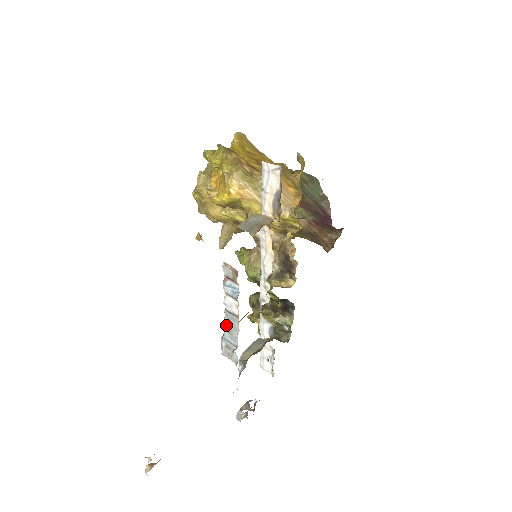
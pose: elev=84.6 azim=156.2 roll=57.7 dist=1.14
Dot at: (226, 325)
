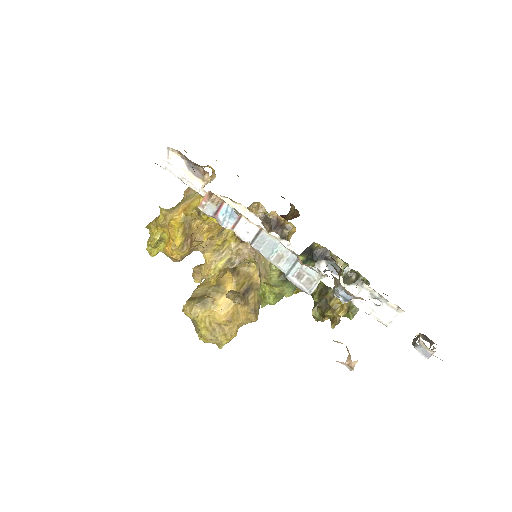
Dot at: (270, 257)
